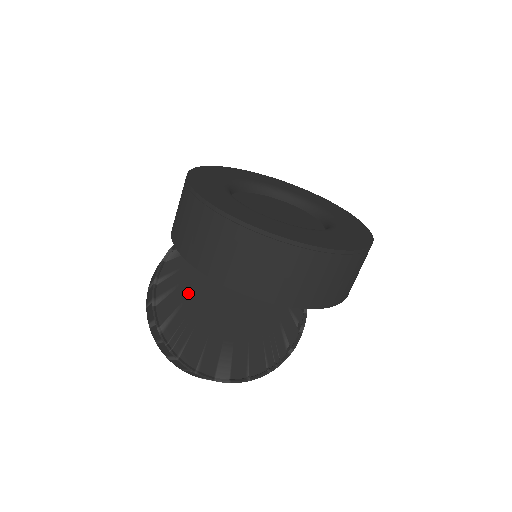
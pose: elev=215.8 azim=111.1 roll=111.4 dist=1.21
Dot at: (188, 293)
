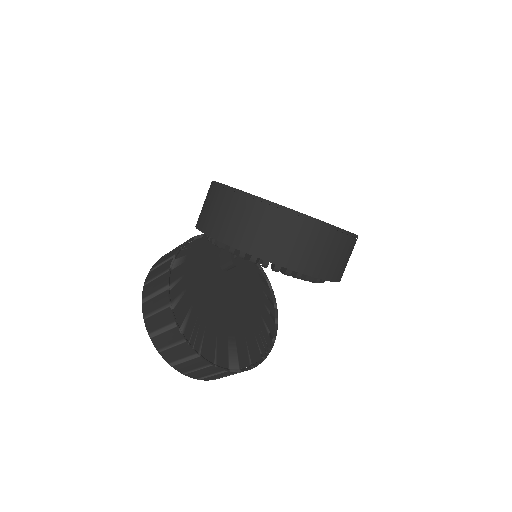
Dot at: (194, 296)
